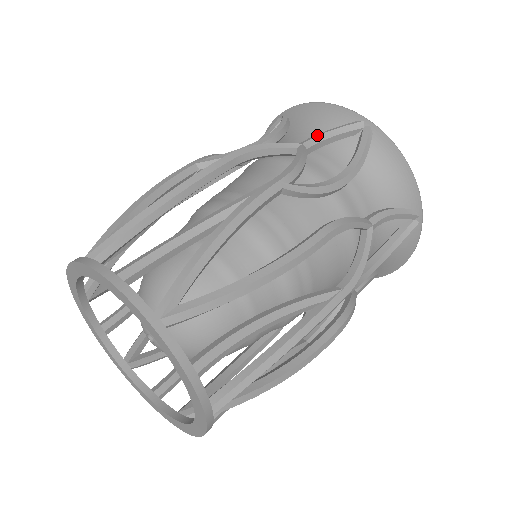
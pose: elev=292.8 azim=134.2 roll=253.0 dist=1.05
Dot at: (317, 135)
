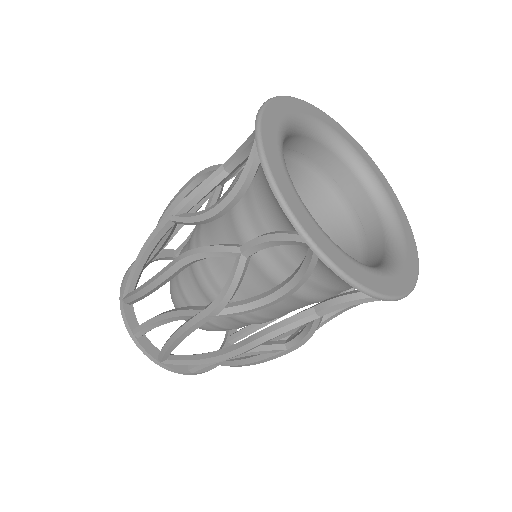
Dot at: (258, 243)
